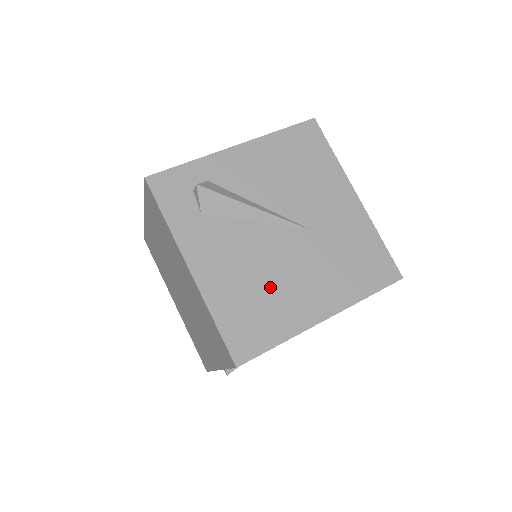
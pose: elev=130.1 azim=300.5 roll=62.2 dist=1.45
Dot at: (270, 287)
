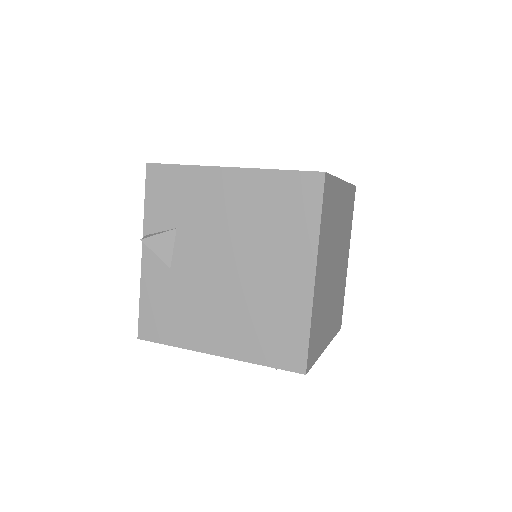
Dot at: occluded
